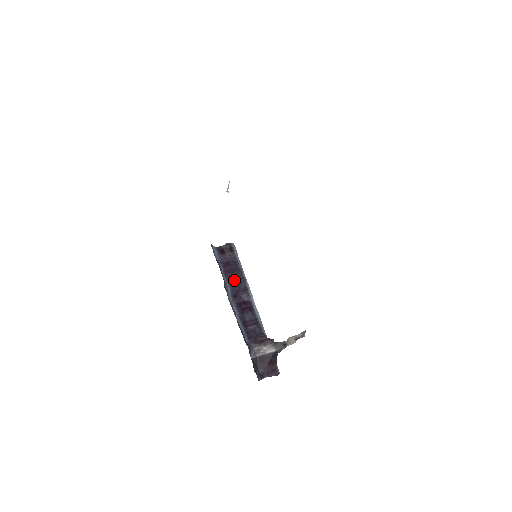
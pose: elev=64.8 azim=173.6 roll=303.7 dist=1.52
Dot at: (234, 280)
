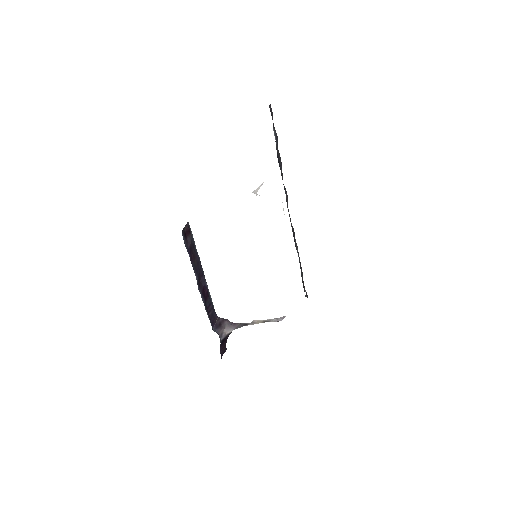
Dot at: (197, 267)
